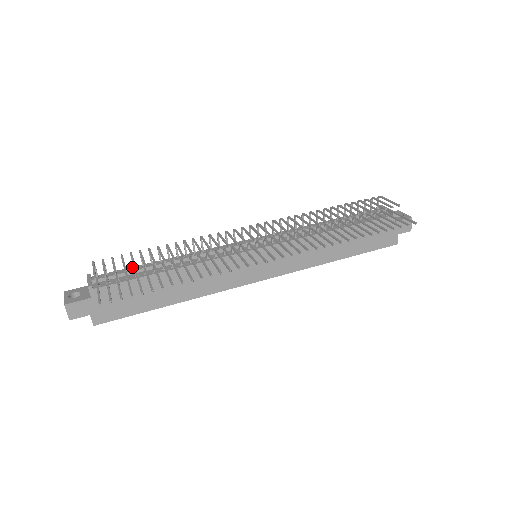
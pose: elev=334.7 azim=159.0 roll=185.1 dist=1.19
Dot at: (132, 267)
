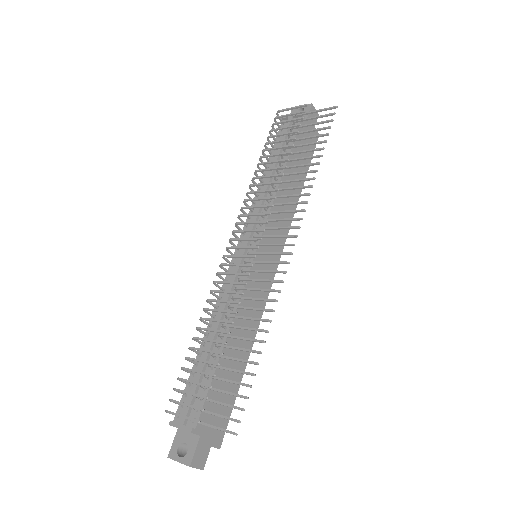
Dot at: (190, 375)
